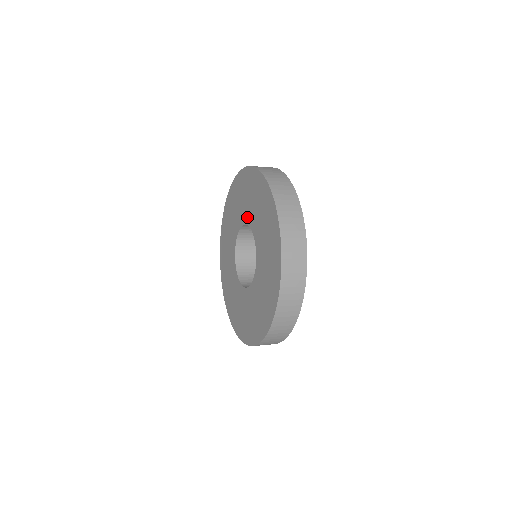
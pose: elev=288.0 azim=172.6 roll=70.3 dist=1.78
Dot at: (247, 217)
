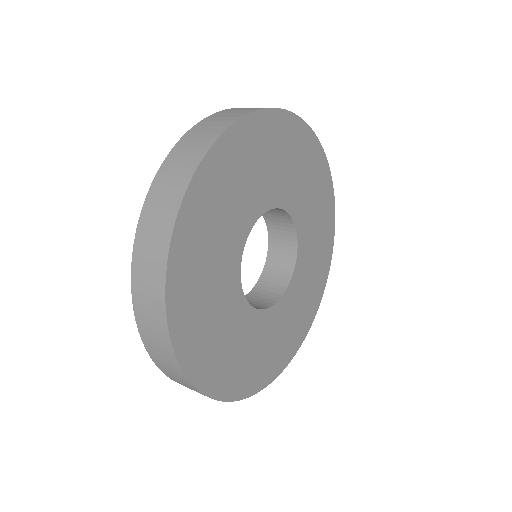
Dot at: occluded
